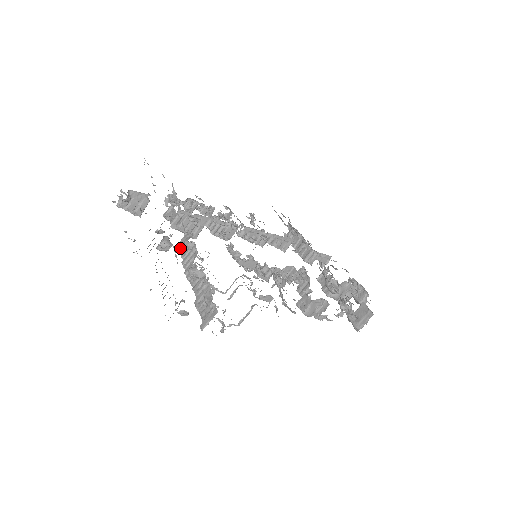
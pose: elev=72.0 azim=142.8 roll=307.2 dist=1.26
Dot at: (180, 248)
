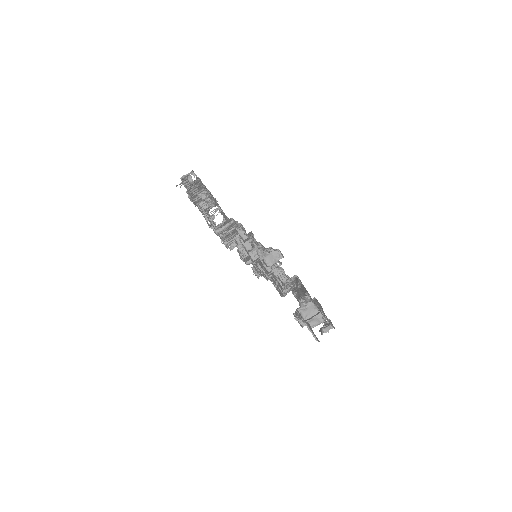
Dot at: occluded
